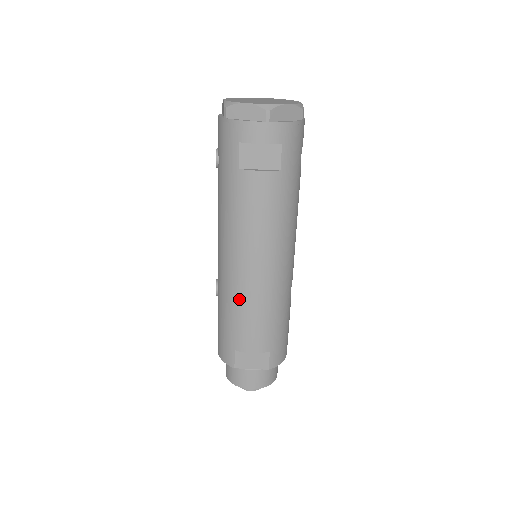
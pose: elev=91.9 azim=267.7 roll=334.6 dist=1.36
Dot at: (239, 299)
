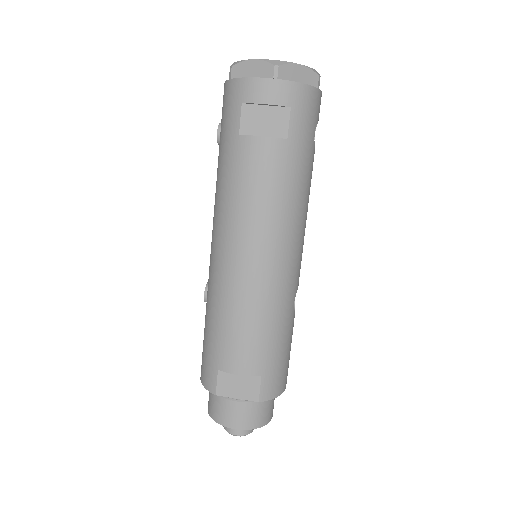
Dot at: (228, 300)
